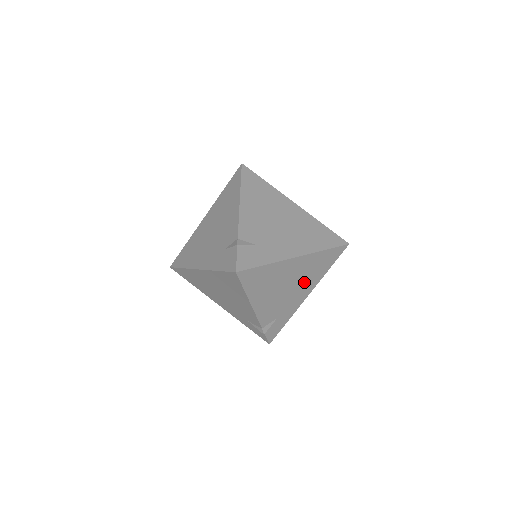
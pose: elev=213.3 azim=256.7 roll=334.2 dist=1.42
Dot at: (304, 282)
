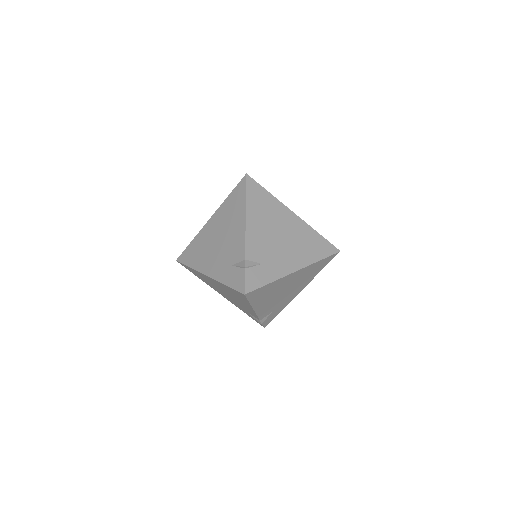
Dot at: (299, 284)
